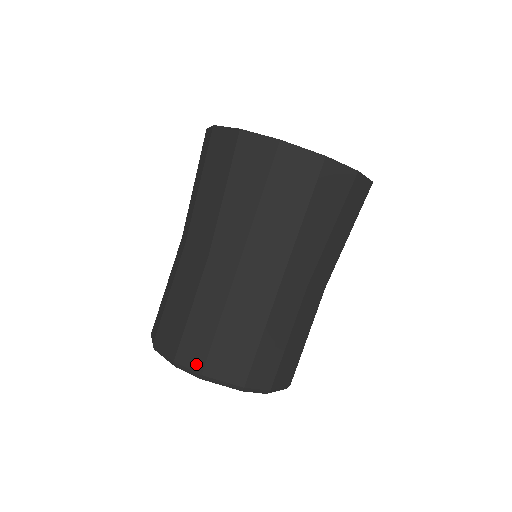
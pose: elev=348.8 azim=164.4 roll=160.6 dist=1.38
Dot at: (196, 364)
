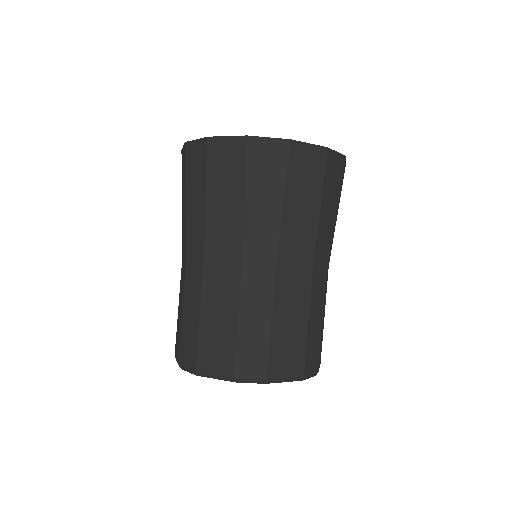
Dot at: (258, 371)
